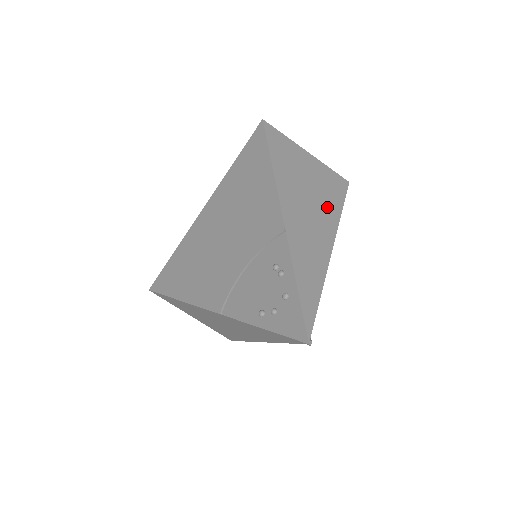
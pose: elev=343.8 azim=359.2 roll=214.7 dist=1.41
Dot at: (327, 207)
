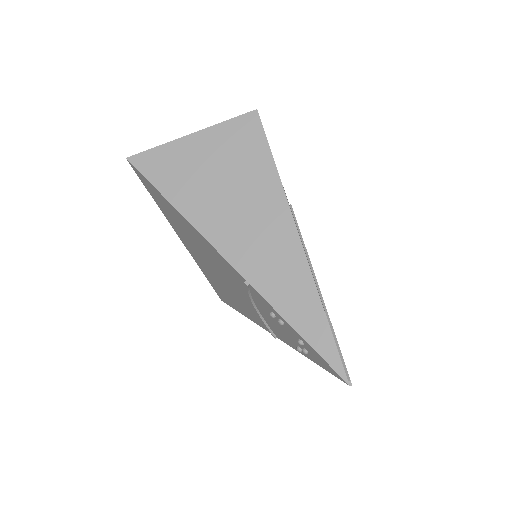
Dot at: (261, 190)
